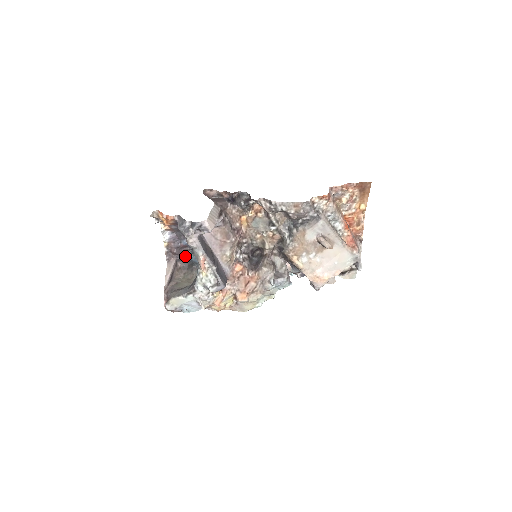
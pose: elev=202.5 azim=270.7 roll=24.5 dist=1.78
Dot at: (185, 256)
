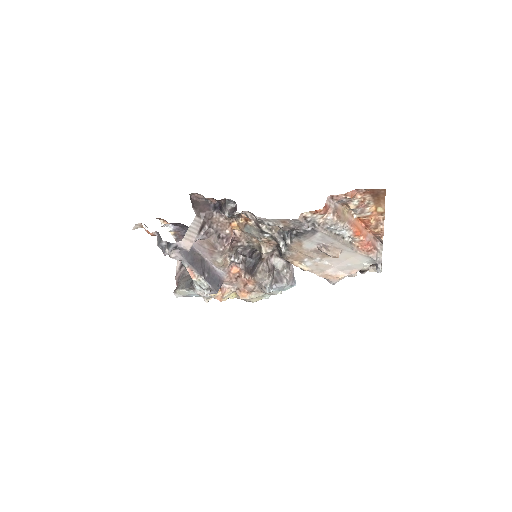
Dot at: occluded
